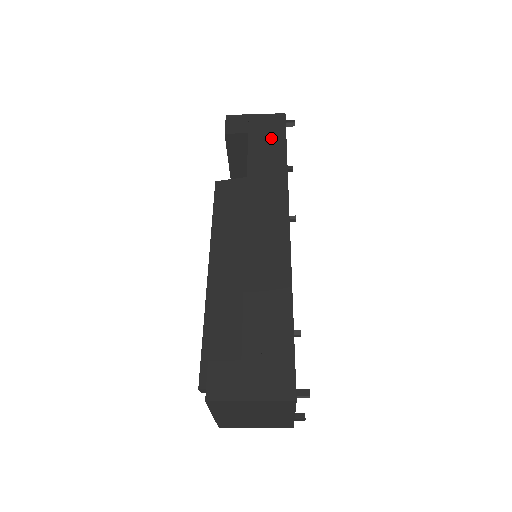
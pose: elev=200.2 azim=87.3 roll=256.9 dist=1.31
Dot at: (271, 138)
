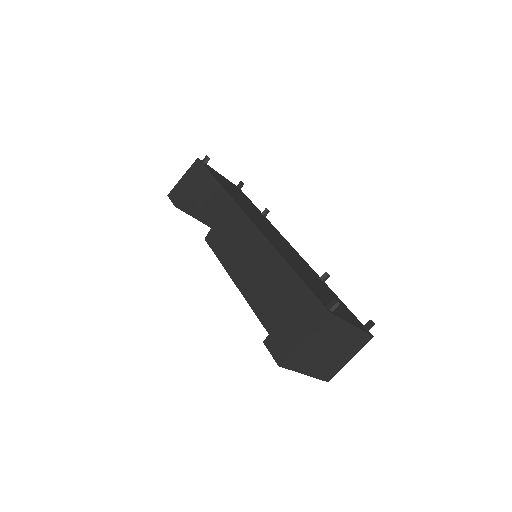
Dot at: (201, 180)
